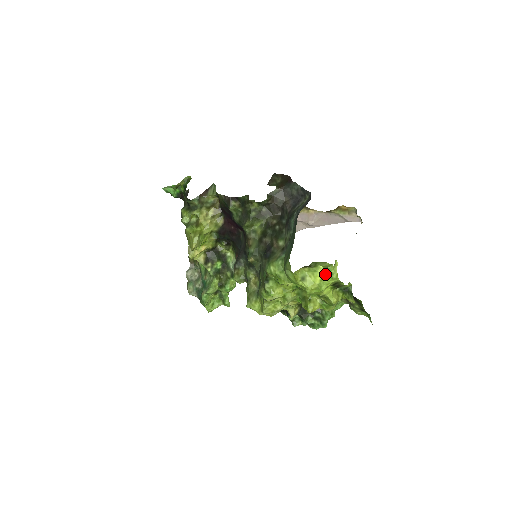
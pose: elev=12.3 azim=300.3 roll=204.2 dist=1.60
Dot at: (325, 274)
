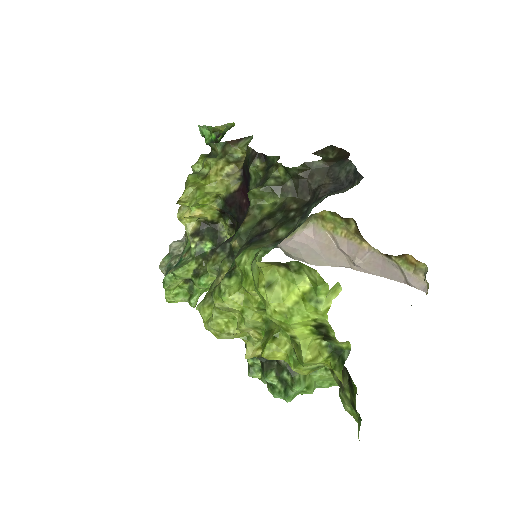
Dot at: (308, 295)
